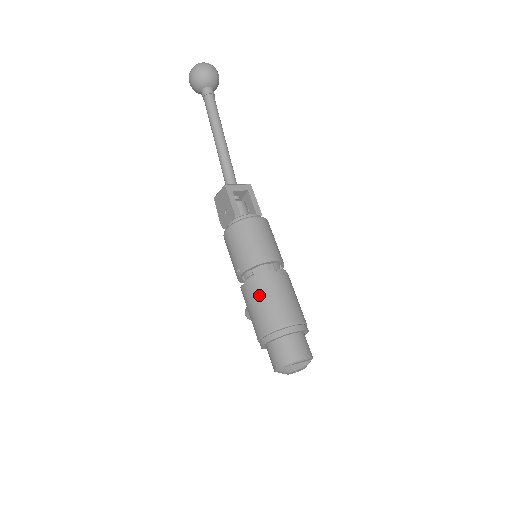
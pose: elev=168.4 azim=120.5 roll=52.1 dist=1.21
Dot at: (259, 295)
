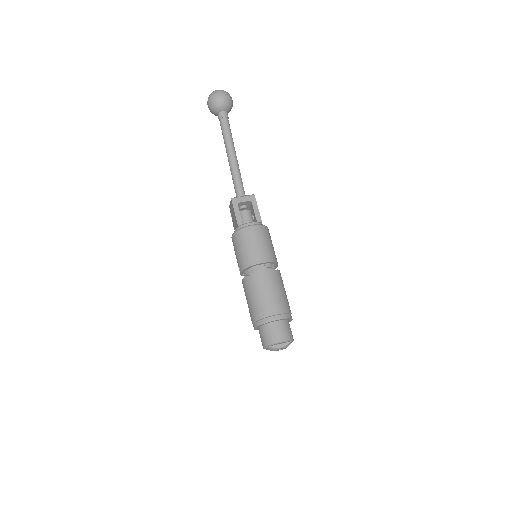
Dot at: (250, 291)
